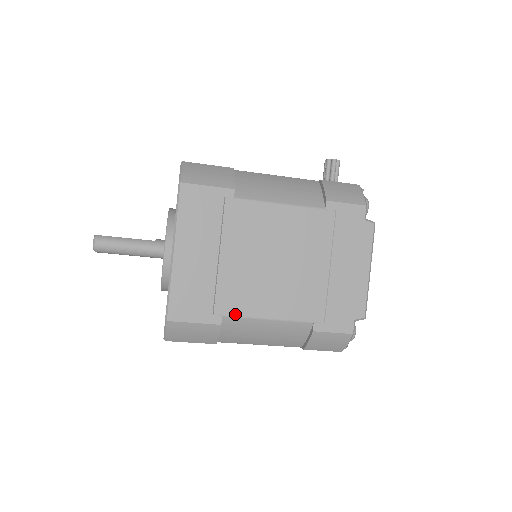
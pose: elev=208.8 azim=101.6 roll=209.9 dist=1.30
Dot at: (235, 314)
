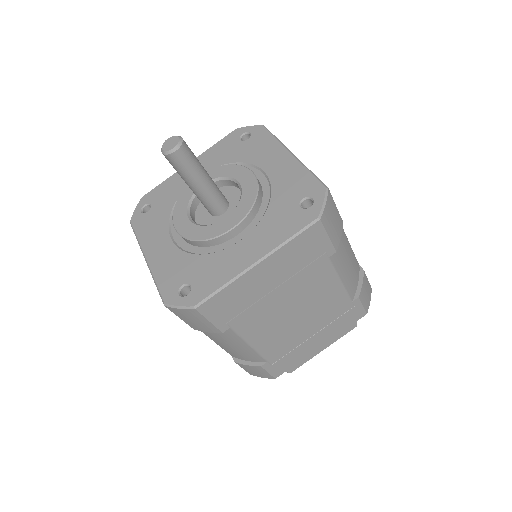
Dot at: occluded
